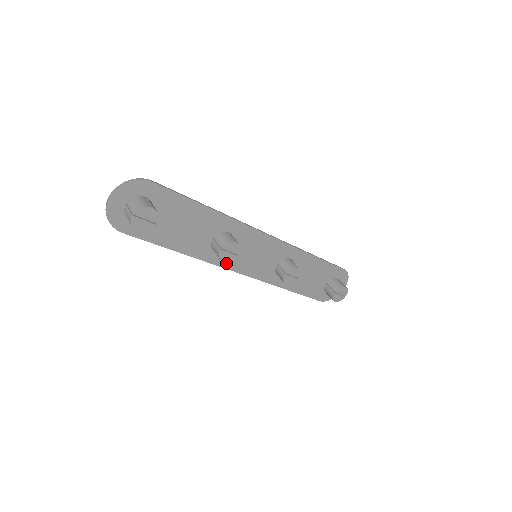
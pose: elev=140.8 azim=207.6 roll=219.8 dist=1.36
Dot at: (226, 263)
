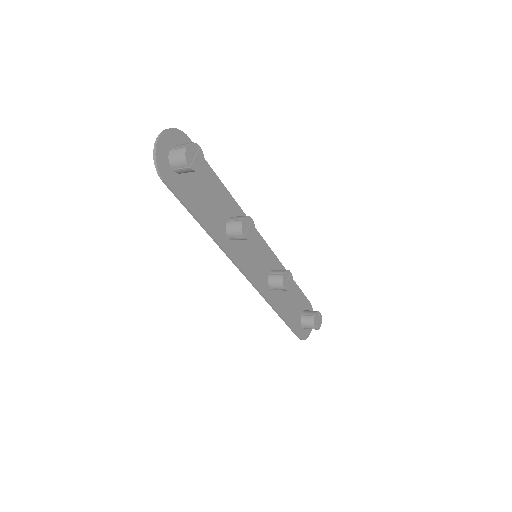
Dot at: (236, 257)
